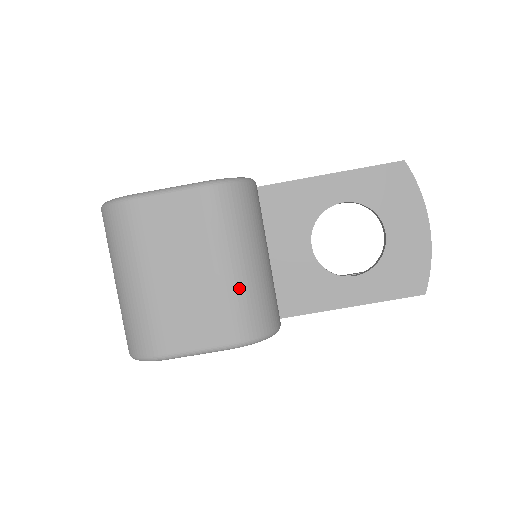
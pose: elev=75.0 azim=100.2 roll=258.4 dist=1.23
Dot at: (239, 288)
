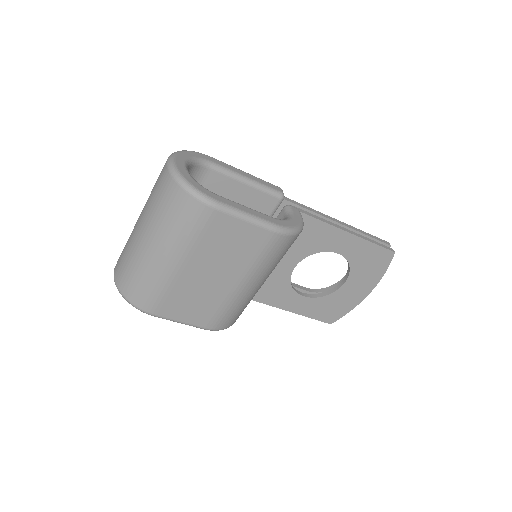
Dot at: (240, 300)
